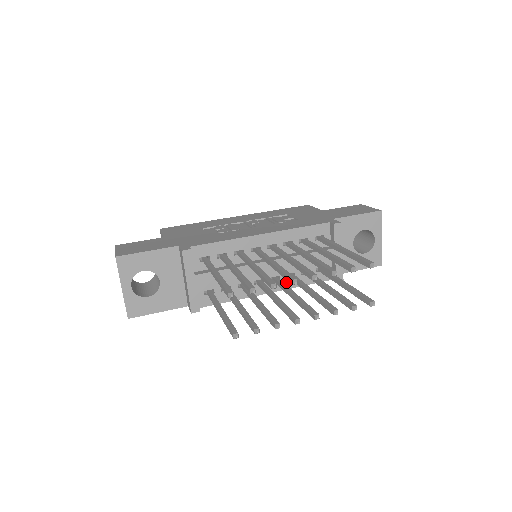
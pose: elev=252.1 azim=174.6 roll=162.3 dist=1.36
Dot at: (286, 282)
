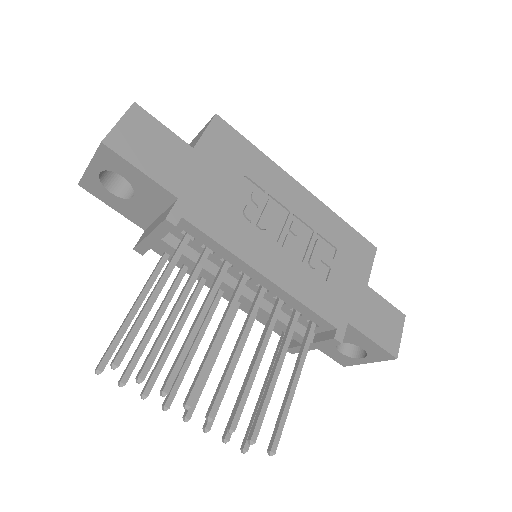
Dot at: (246, 307)
